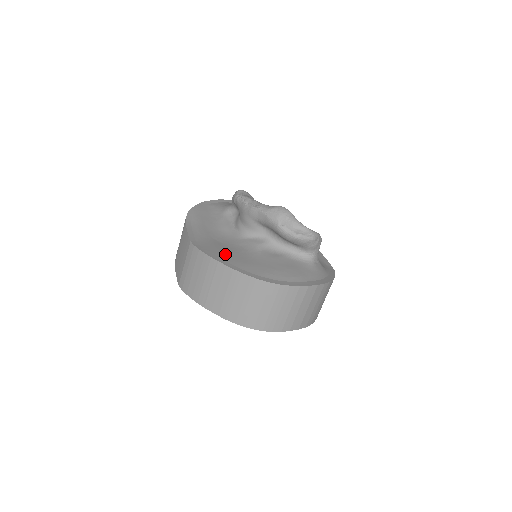
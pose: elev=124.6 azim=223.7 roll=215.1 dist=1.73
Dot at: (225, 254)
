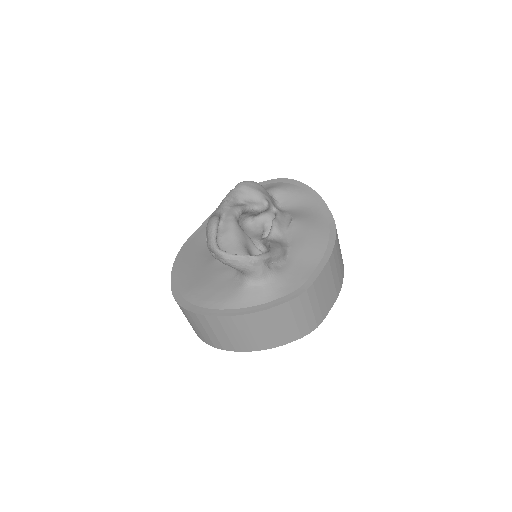
Dot at: (189, 258)
